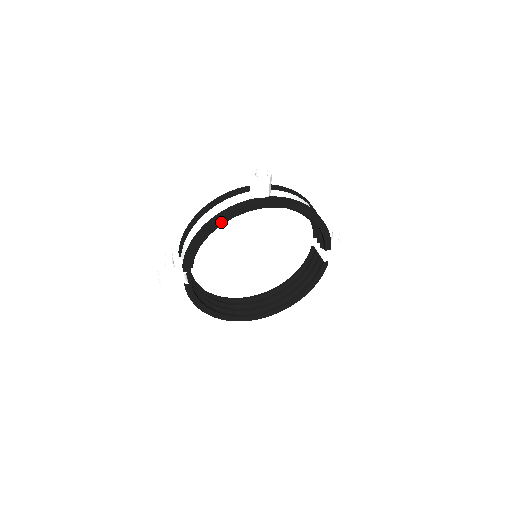
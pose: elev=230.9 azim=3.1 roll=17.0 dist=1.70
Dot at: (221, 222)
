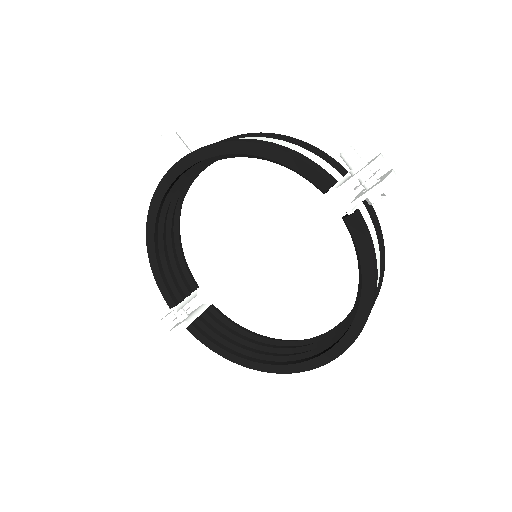
Dot at: (152, 225)
